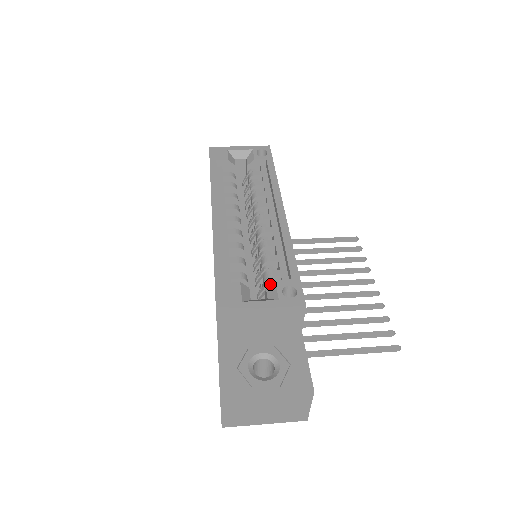
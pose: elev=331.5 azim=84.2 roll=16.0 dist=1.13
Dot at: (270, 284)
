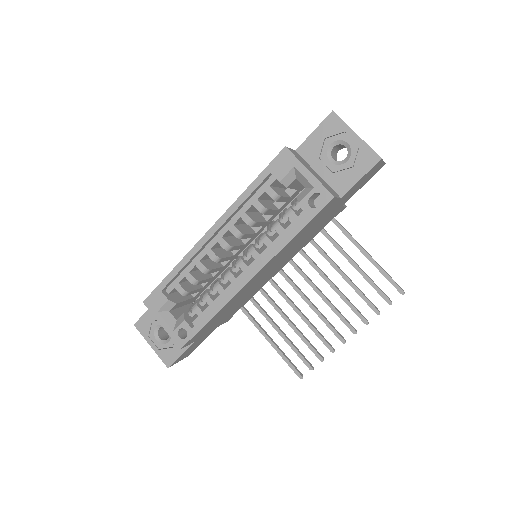
Dot at: (183, 316)
